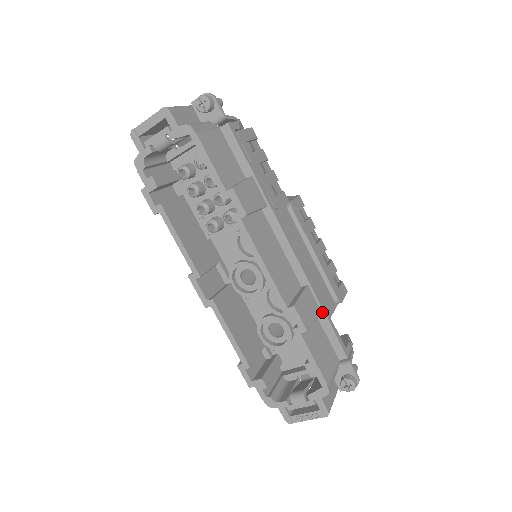
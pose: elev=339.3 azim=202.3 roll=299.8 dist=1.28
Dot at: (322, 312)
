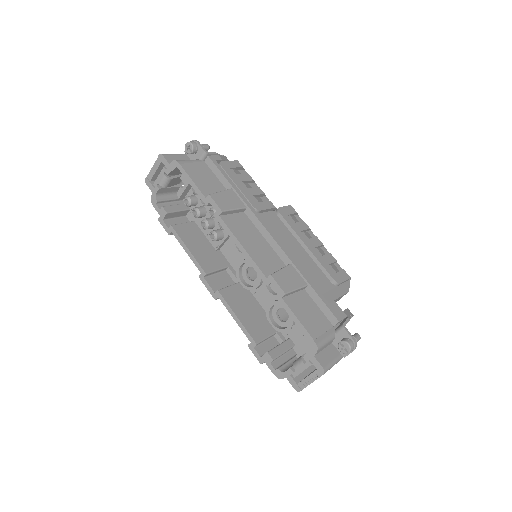
Dot at: (307, 284)
